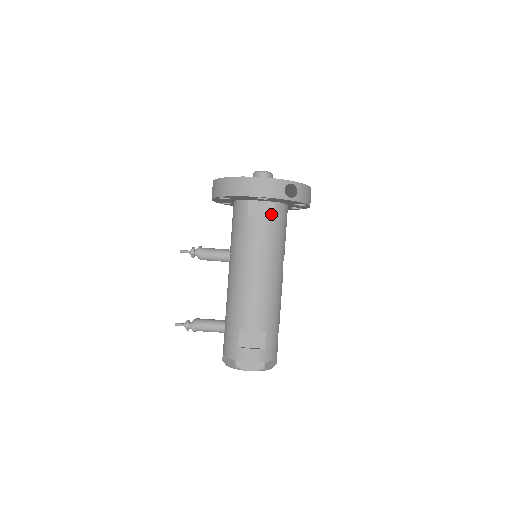
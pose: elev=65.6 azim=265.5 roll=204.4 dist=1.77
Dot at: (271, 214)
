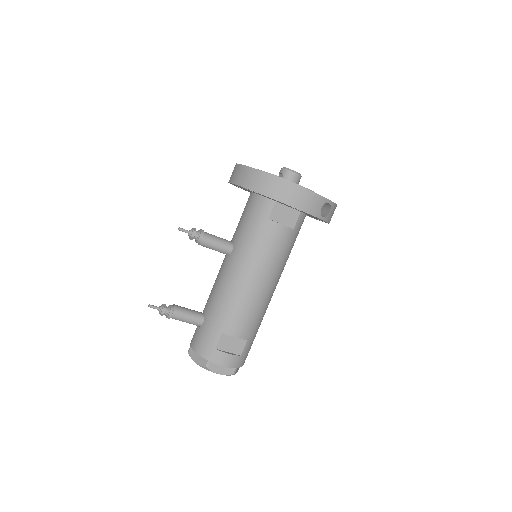
Dot at: (292, 223)
